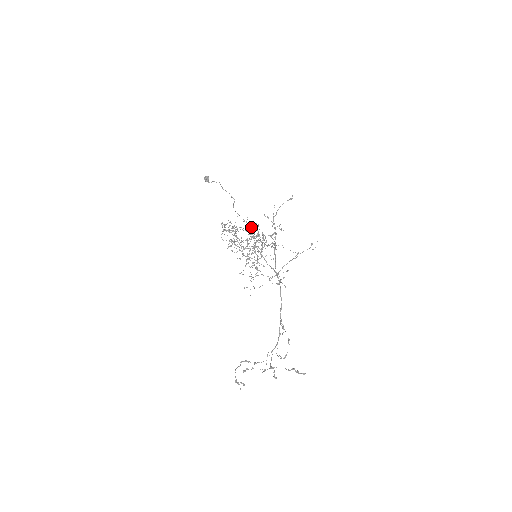
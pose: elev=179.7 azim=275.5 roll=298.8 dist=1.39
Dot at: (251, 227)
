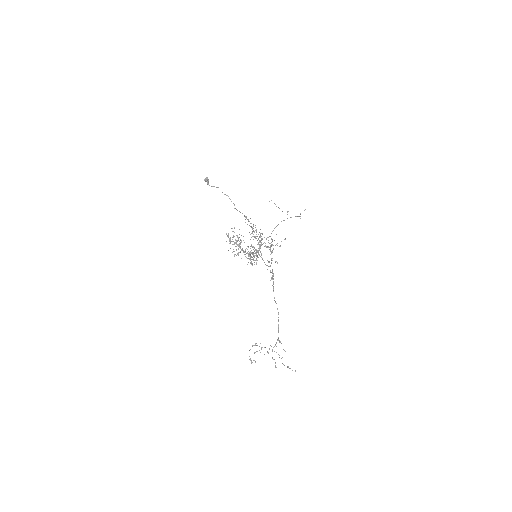
Dot at: occluded
